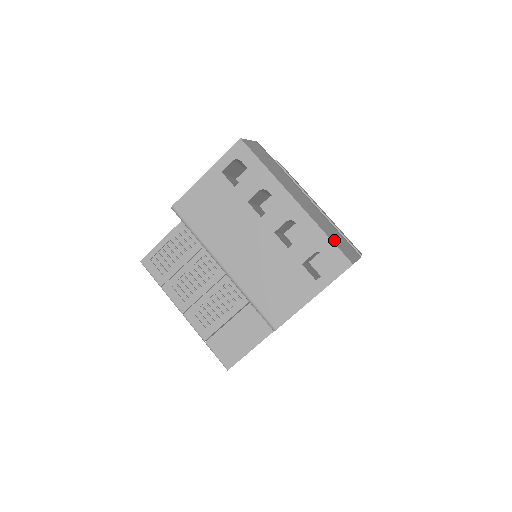
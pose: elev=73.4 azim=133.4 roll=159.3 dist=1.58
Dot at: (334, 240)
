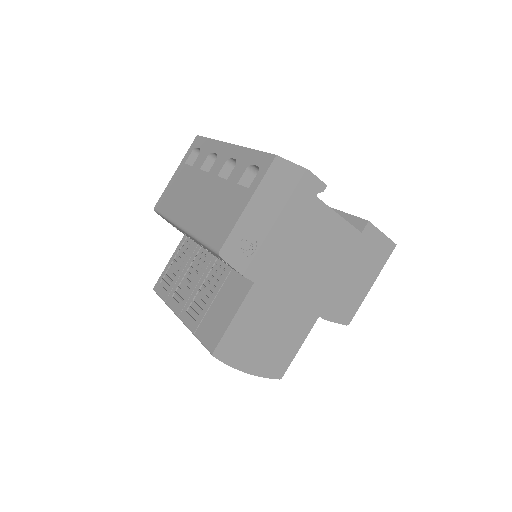
Dot at: occluded
